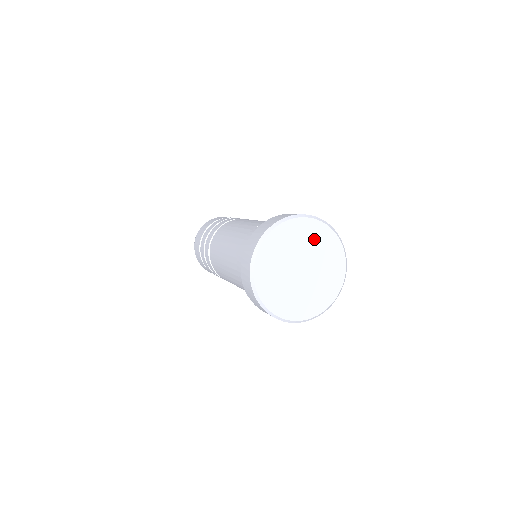
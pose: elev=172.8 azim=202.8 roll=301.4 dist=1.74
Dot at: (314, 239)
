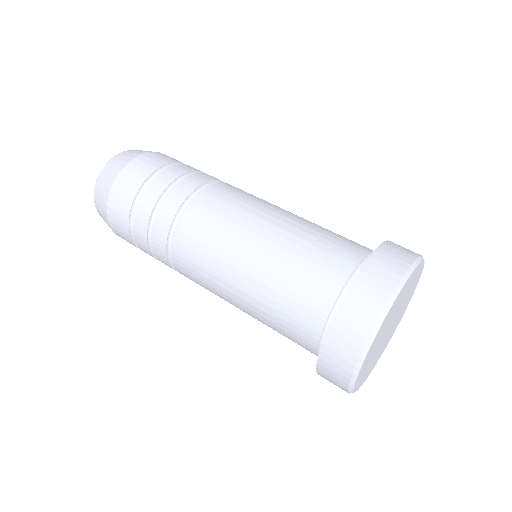
Dot at: (411, 289)
